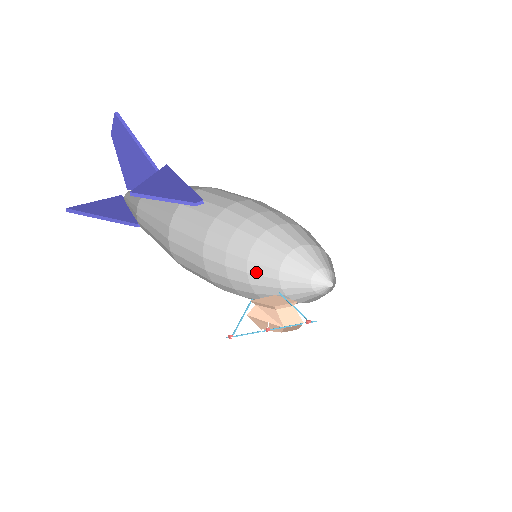
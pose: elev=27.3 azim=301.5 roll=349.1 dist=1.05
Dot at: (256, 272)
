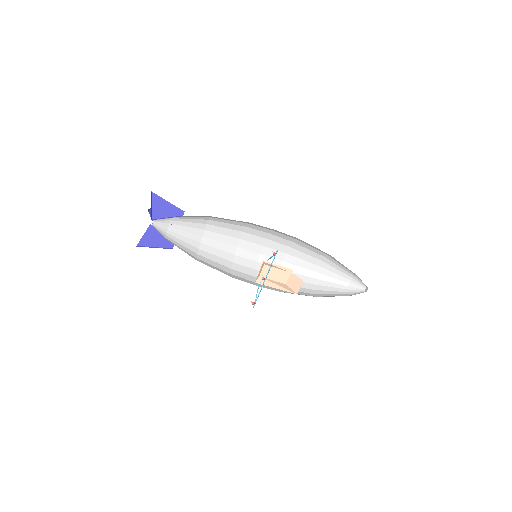
Dot at: occluded
